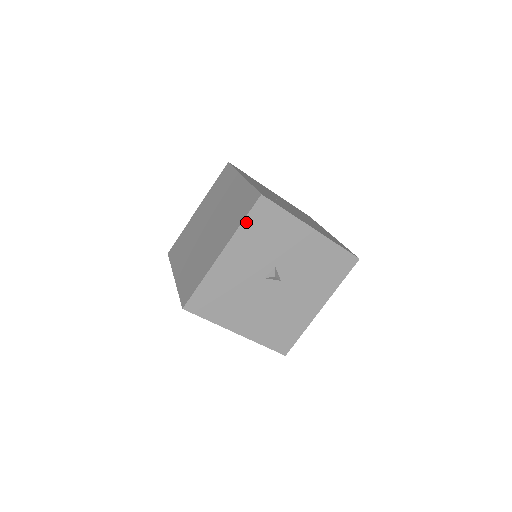
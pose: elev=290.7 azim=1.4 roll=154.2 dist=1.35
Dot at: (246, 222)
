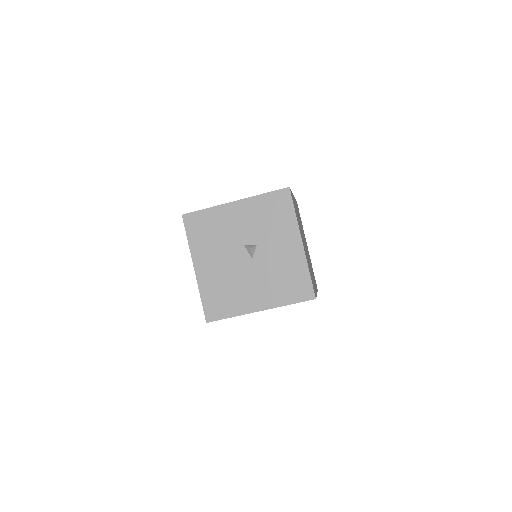
Dot at: (266, 196)
